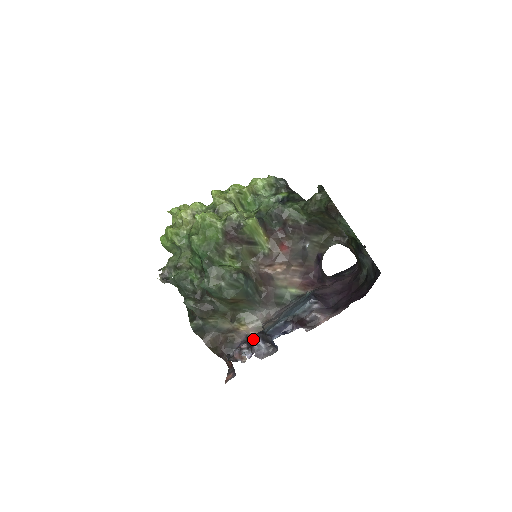
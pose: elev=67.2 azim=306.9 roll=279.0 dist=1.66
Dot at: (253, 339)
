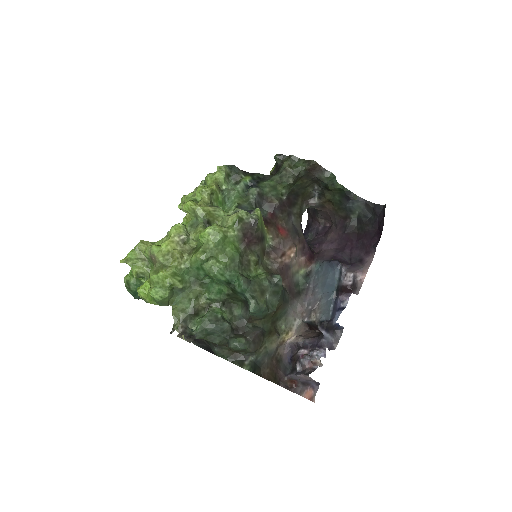
Dot at: (306, 339)
